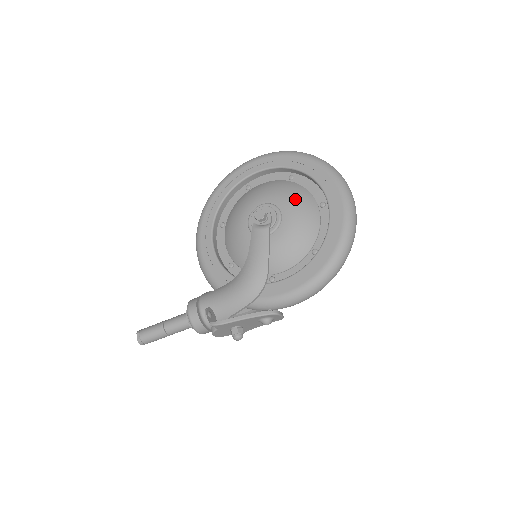
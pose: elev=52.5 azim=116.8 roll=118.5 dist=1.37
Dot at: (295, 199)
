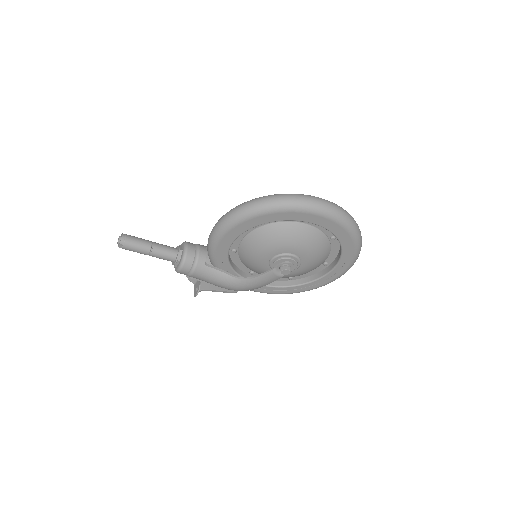
Dot at: (316, 262)
